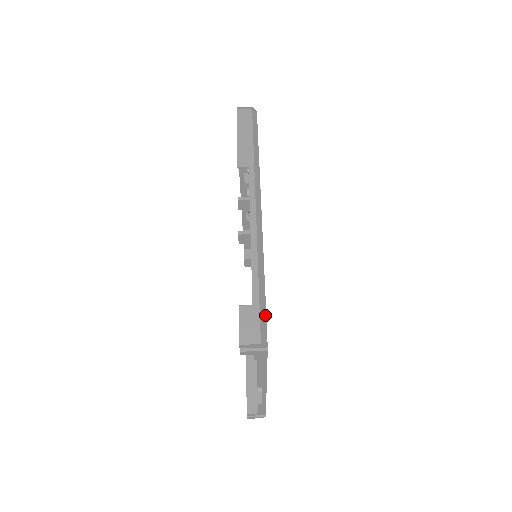
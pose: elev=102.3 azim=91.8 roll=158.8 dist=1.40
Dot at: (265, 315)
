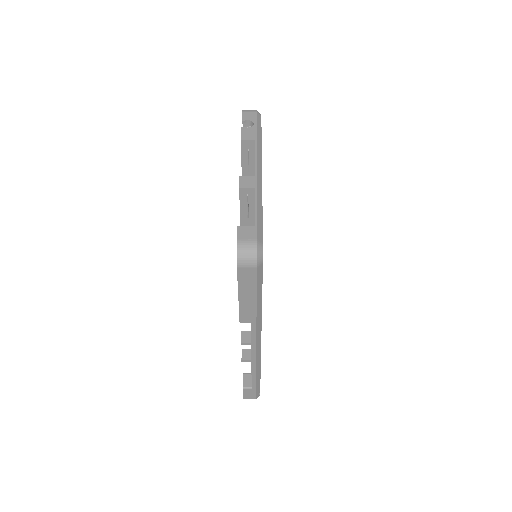
Dot at: (259, 388)
